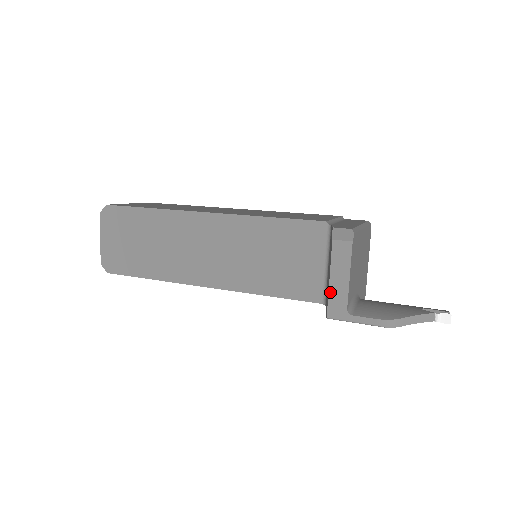
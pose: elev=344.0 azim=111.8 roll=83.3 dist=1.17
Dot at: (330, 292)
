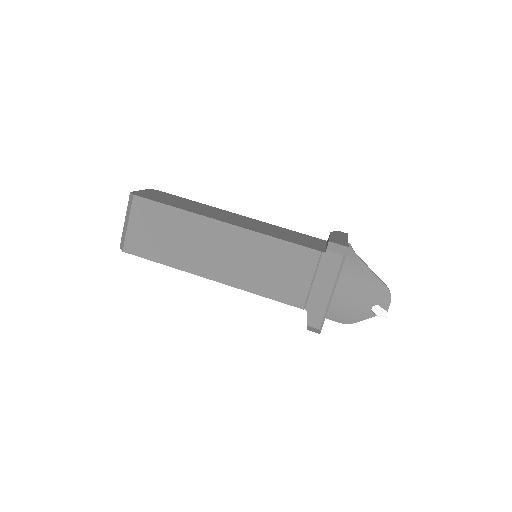
Dot at: occluded
